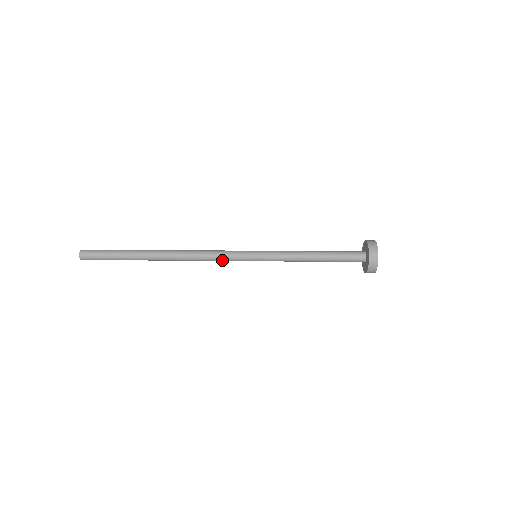
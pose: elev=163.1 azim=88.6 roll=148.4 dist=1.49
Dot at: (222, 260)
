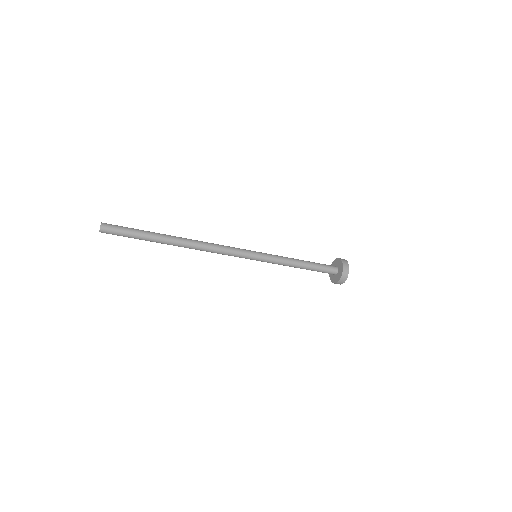
Dot at: (229, 255)
